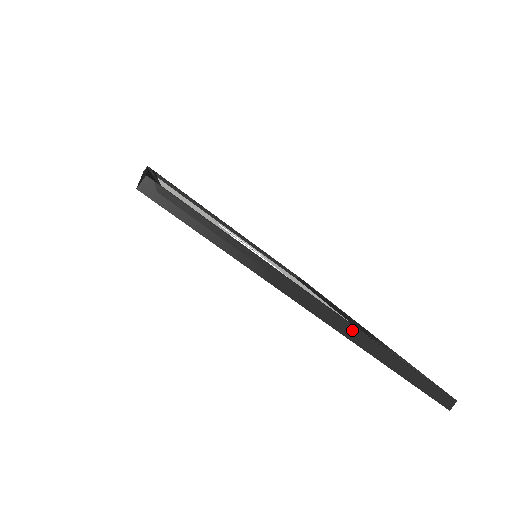
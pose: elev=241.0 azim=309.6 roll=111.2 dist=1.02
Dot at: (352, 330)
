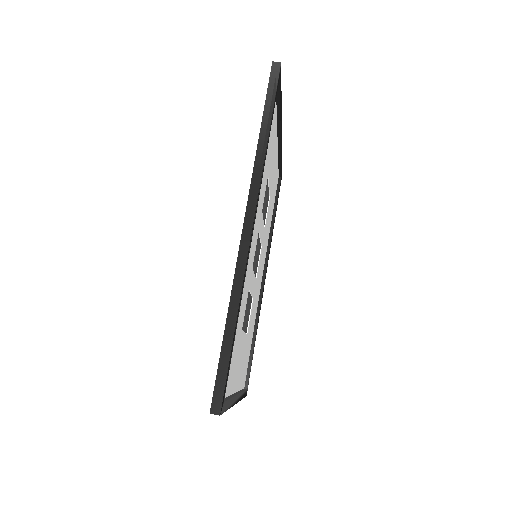
Dot at: occluded
